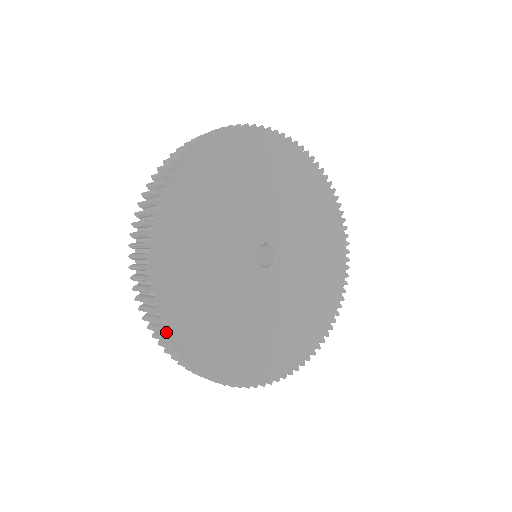
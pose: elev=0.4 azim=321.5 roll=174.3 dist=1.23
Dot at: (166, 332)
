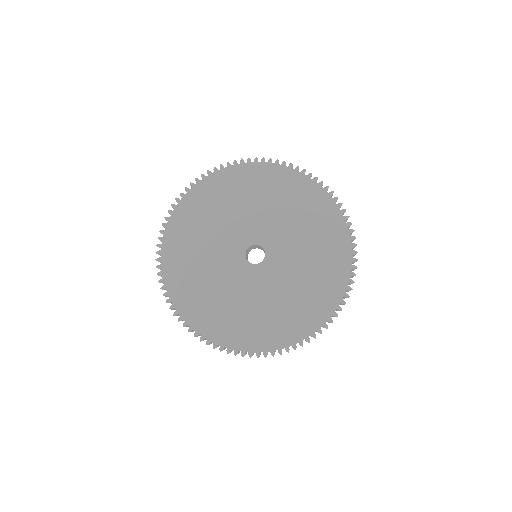
Dot at: (197, 335)
